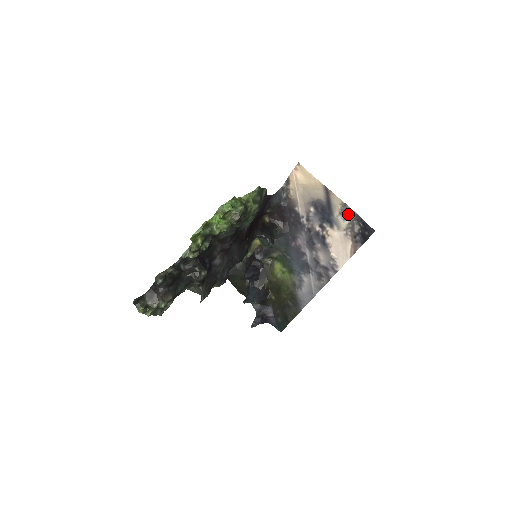
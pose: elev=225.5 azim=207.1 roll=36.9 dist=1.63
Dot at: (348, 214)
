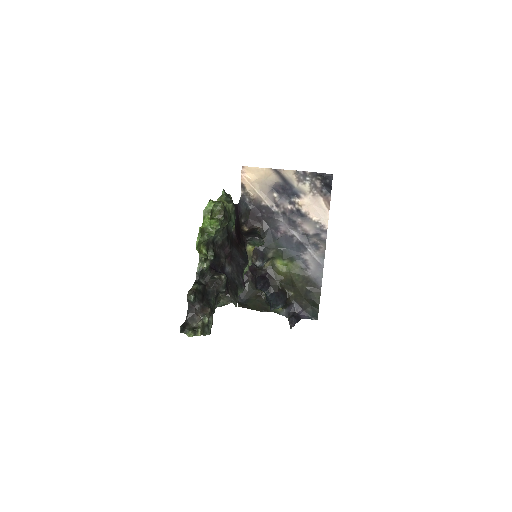
Dot at: (304, 177)
